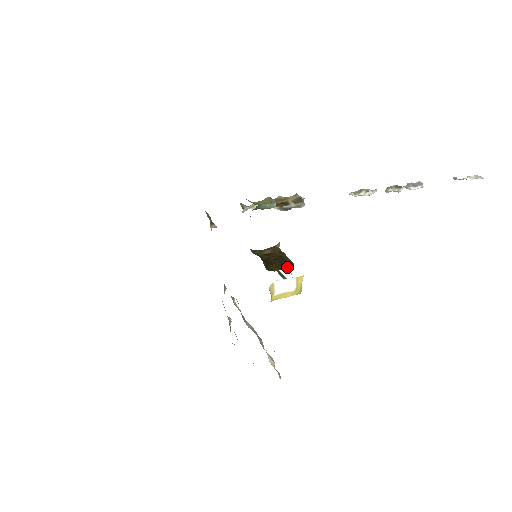
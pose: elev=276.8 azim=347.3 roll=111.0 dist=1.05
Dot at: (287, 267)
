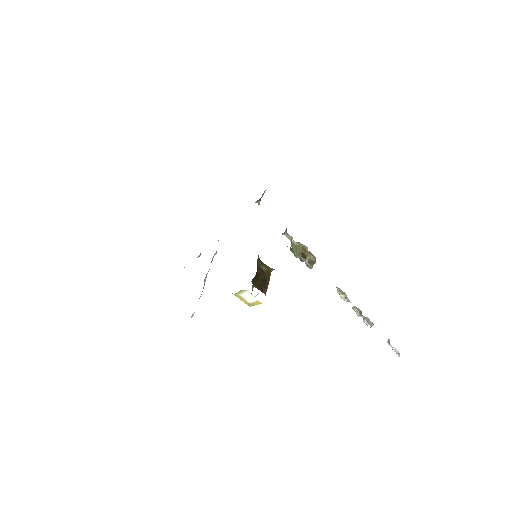
Dot at: (262, 291)
